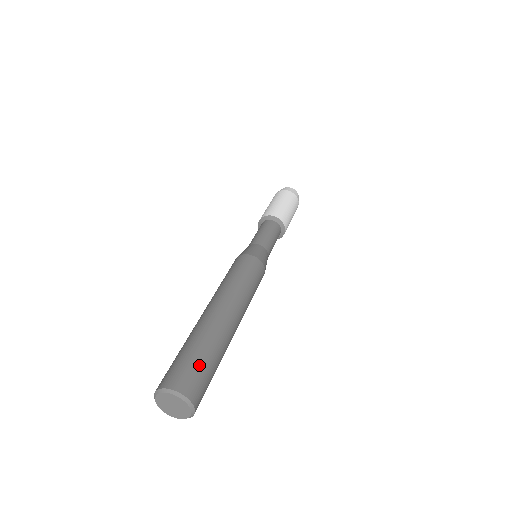
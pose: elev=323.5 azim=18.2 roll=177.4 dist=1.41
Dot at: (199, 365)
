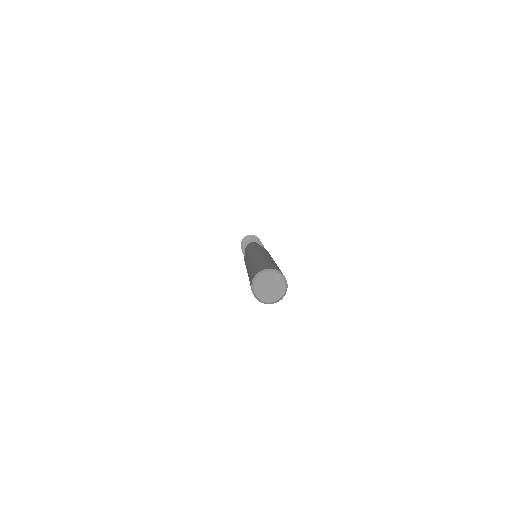
Dot at: occluded
